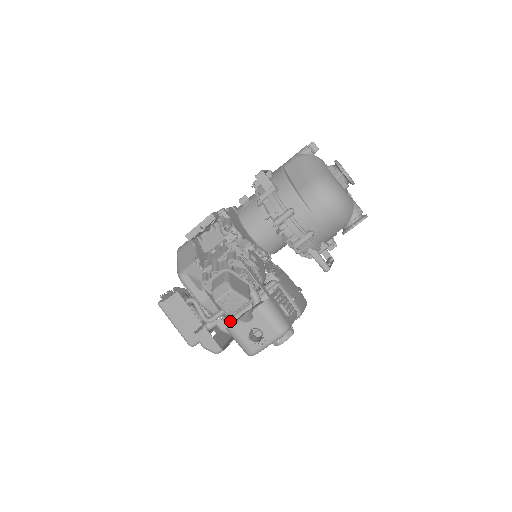
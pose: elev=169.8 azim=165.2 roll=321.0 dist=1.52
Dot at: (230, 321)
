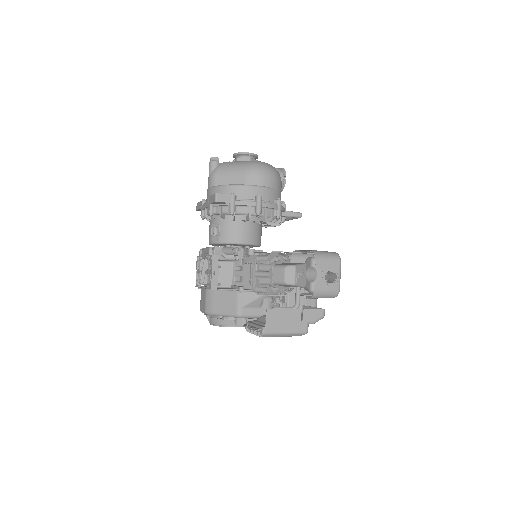
Dot at: (304, 294)
